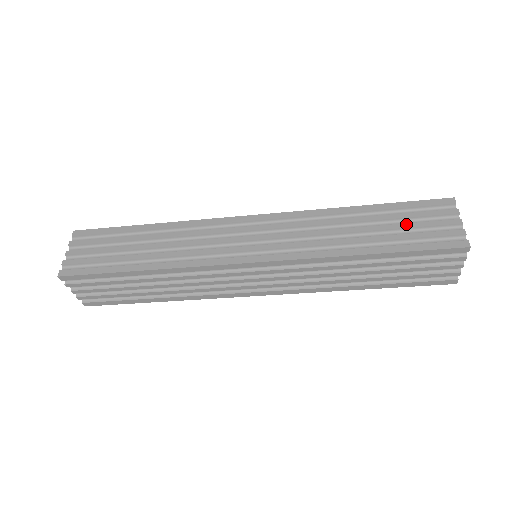
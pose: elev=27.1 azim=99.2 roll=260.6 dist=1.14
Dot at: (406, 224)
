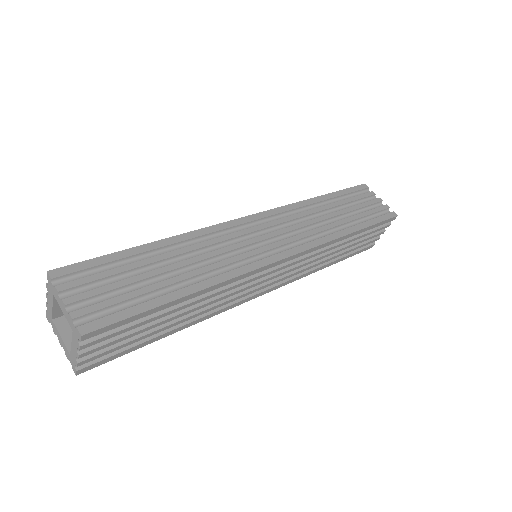
Dot at: (362, 241)
